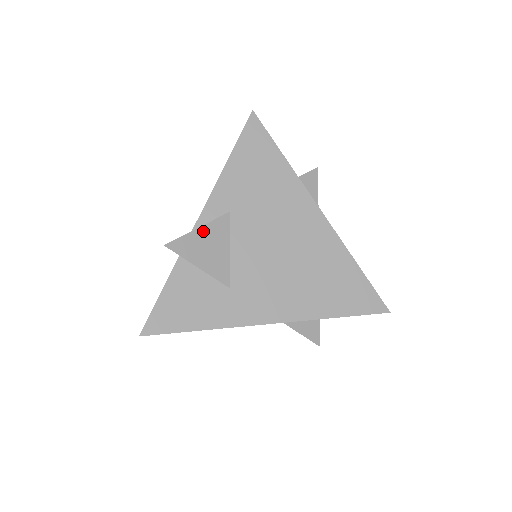
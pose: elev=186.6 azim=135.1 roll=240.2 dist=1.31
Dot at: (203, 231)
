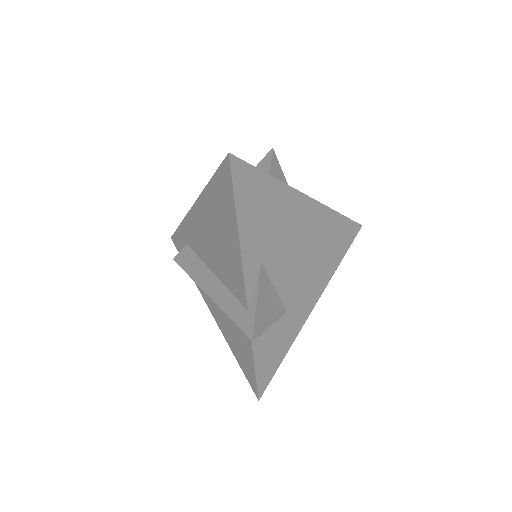
Dot at: (259, 299)
